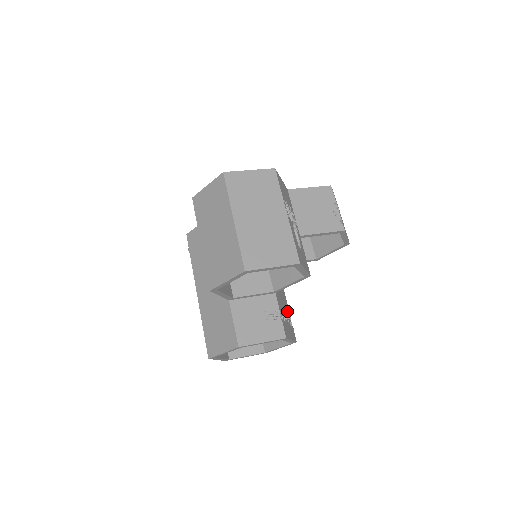
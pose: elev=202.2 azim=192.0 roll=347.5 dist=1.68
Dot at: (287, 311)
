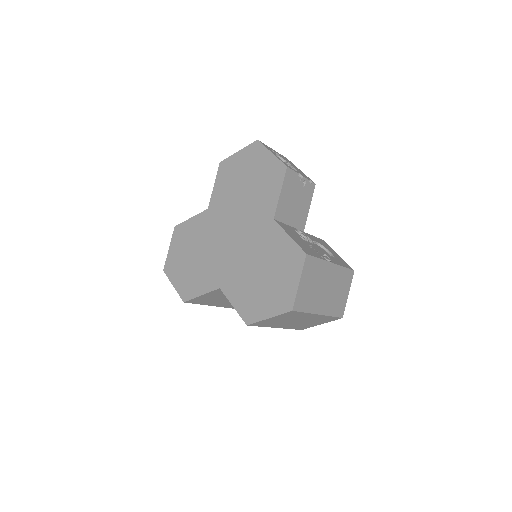
Dot at: occluded
